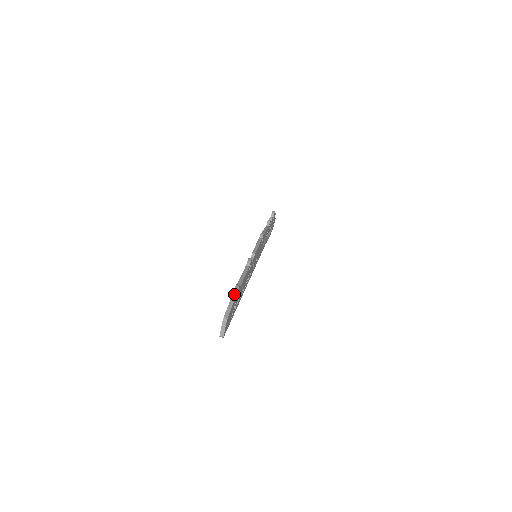
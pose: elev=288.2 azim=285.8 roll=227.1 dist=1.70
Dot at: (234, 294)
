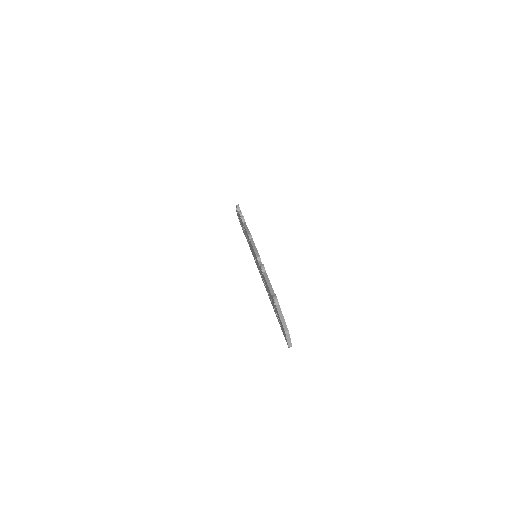
Dot at: (277, 305)
